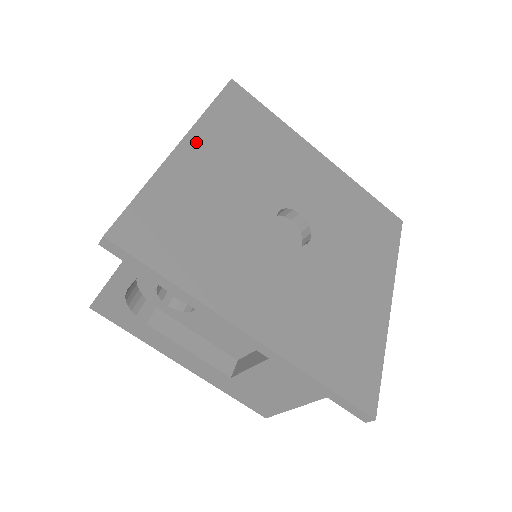
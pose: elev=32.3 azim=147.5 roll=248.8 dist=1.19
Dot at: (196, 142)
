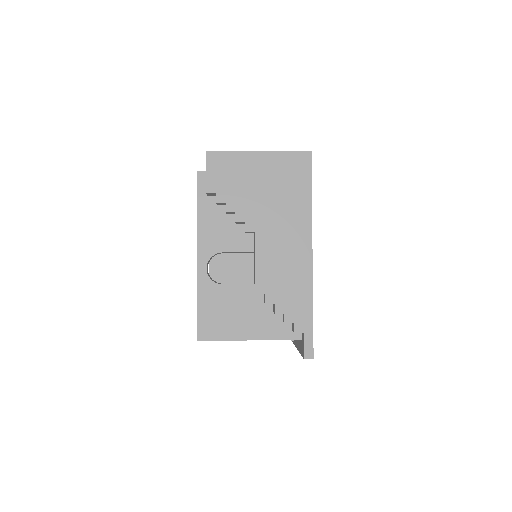
Dot at: occluded
